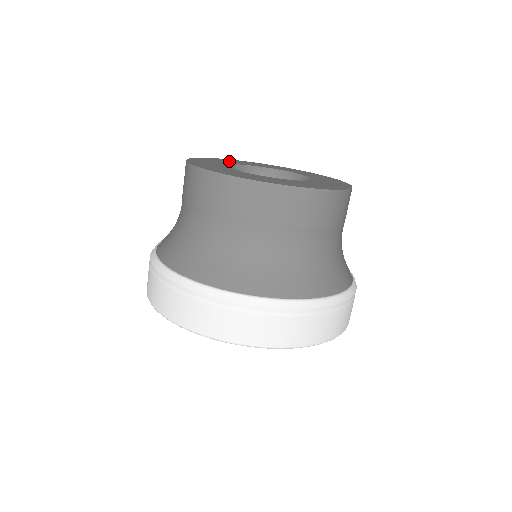
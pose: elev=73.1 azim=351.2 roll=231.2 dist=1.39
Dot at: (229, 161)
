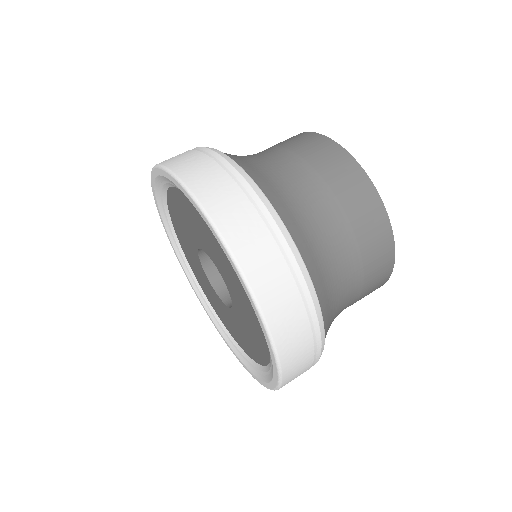
Dot at: occluded
